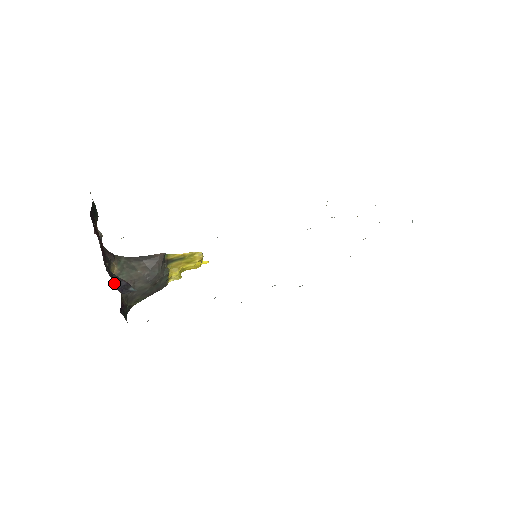
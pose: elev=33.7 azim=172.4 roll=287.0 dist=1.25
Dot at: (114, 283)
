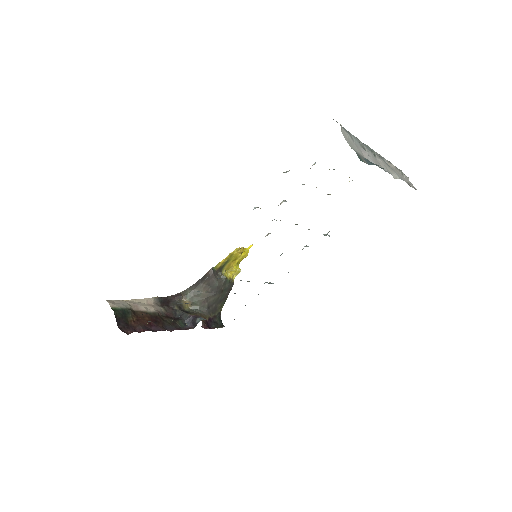
Dot at: (184, 324)
